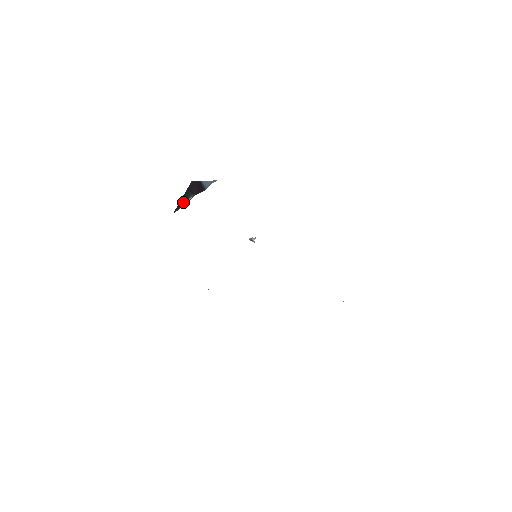
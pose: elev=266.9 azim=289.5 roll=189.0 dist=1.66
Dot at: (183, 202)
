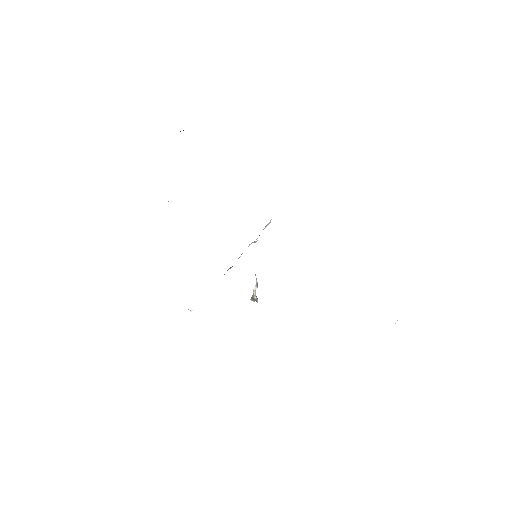
Dot at: occluded
